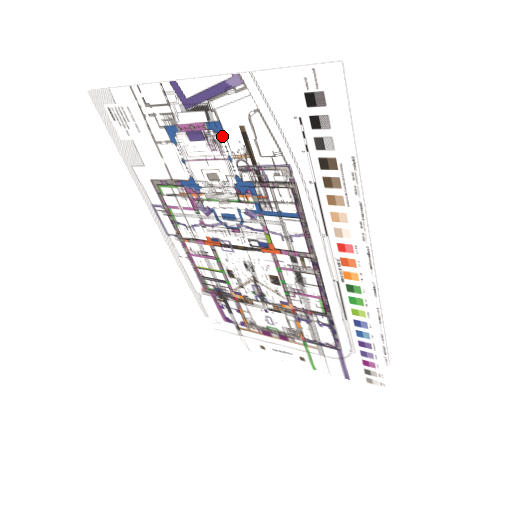
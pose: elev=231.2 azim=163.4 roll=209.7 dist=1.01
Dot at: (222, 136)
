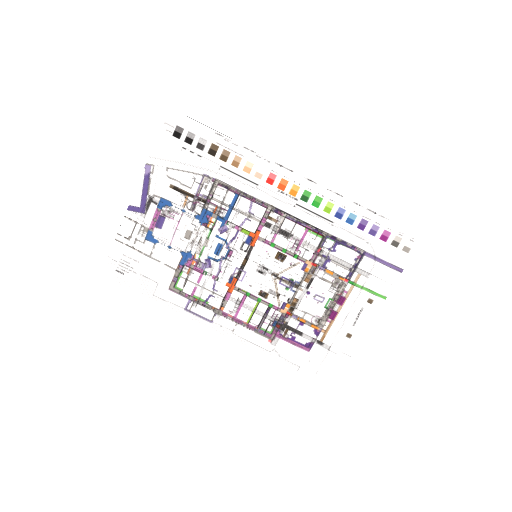
Dot at: (169, 204)
